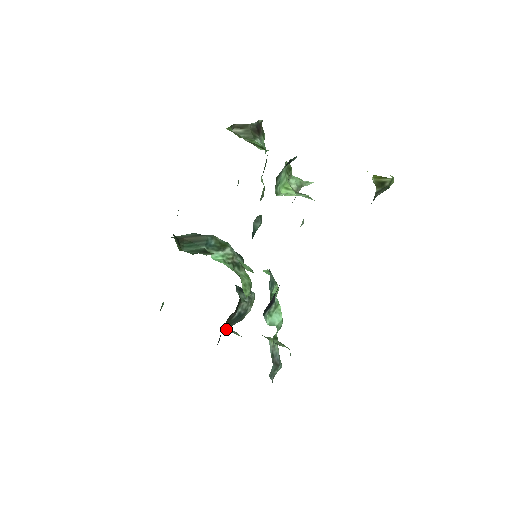
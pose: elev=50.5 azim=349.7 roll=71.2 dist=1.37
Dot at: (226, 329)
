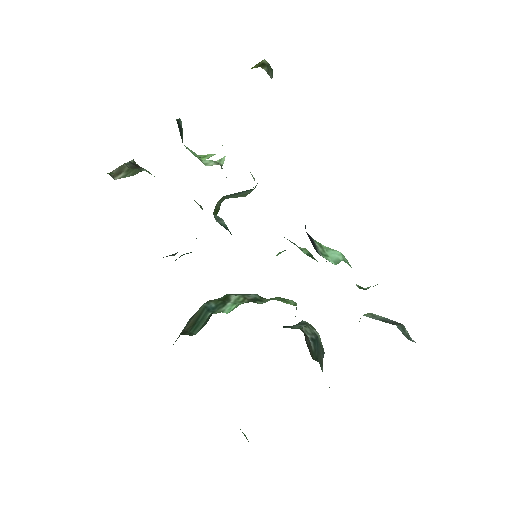
Dot at: occluded
